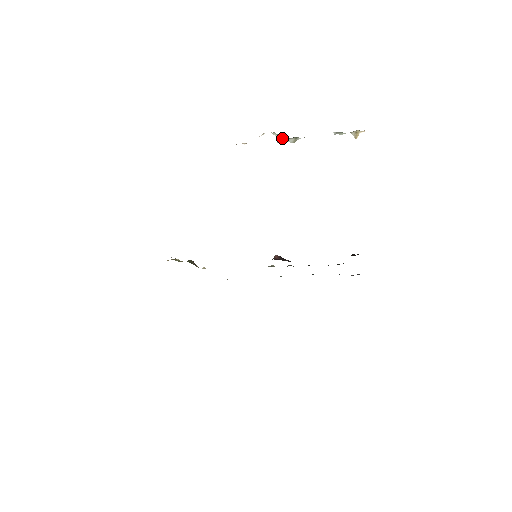
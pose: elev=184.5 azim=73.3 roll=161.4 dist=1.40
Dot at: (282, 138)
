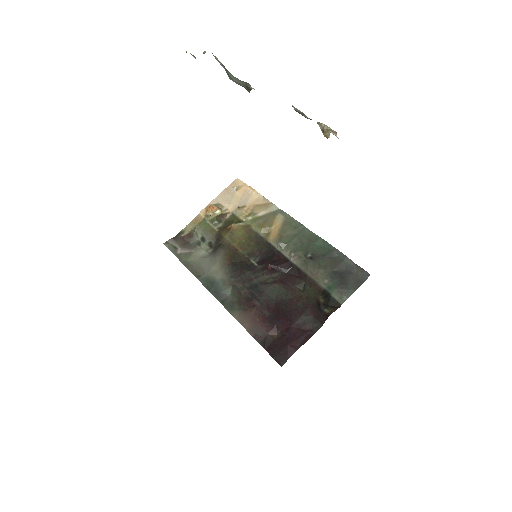
Dot at: (230, 77)
